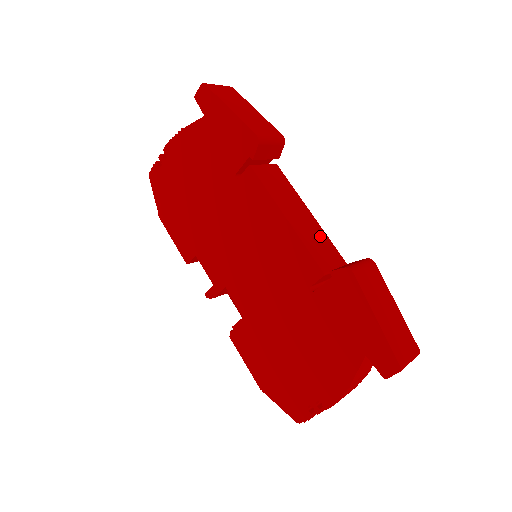
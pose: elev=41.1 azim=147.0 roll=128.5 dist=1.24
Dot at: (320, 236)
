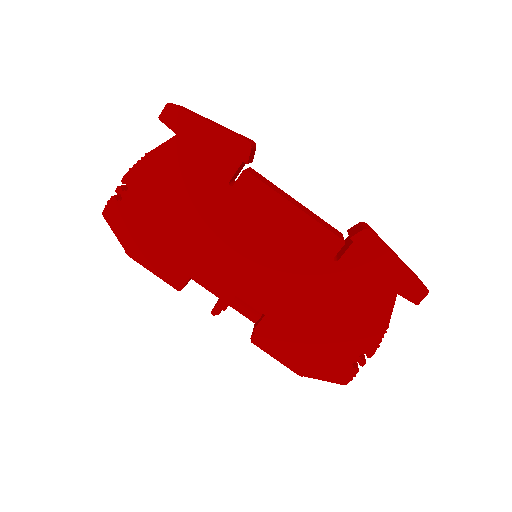
Dot at: (317, 217)
